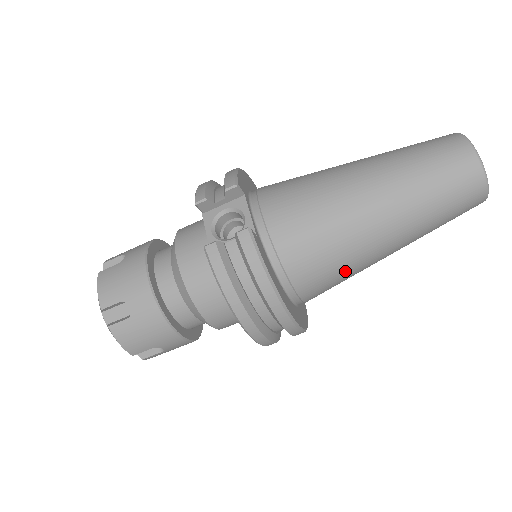
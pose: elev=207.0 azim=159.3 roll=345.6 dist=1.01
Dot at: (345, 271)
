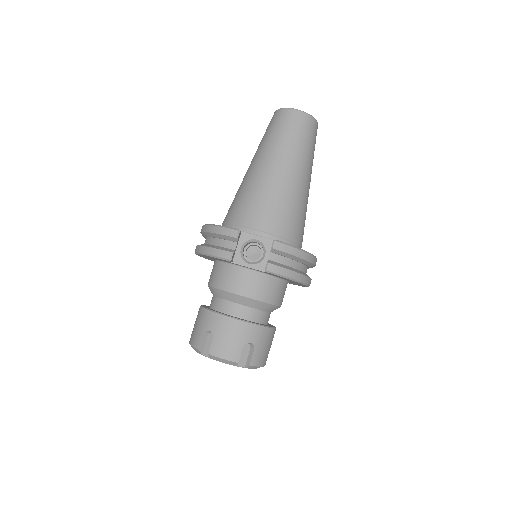
Dot at: occluded
